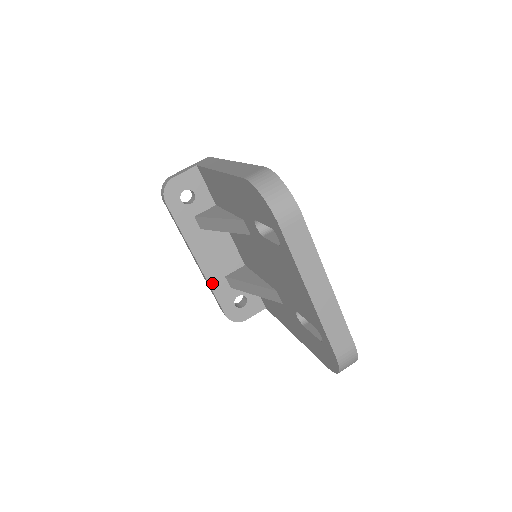
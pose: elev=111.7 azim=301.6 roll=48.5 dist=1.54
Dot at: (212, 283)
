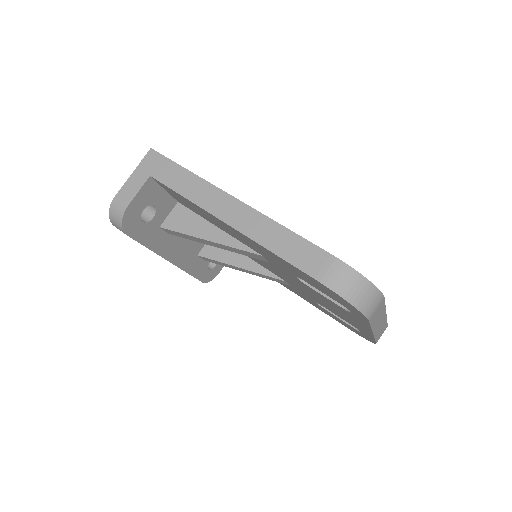
Dot at: (187, 268)
